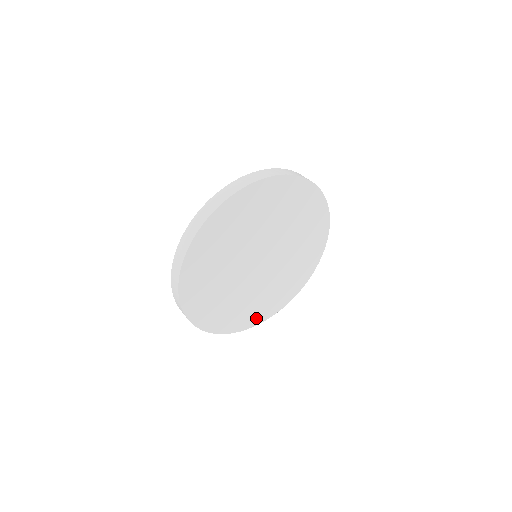
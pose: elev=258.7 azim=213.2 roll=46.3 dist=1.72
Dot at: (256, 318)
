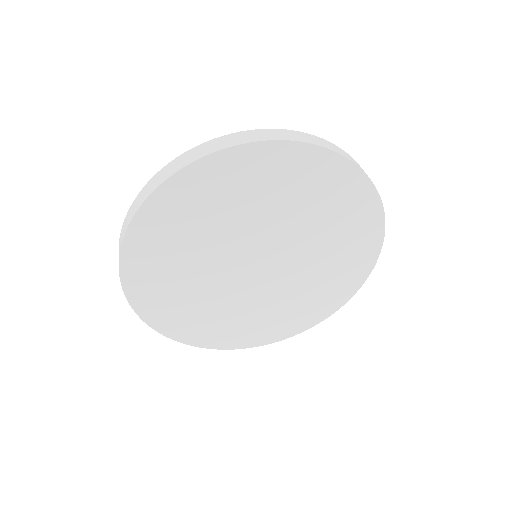
Dot at: (297, 325)
